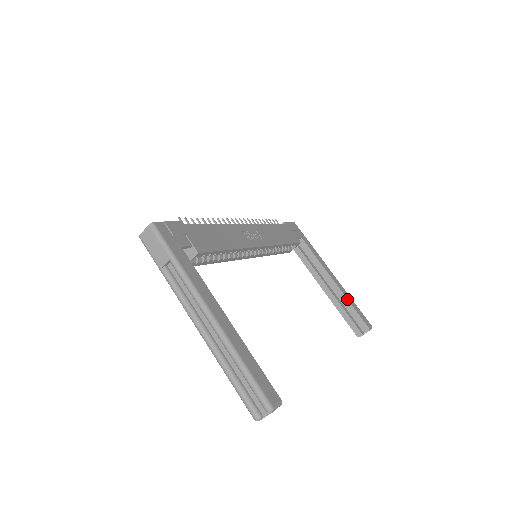
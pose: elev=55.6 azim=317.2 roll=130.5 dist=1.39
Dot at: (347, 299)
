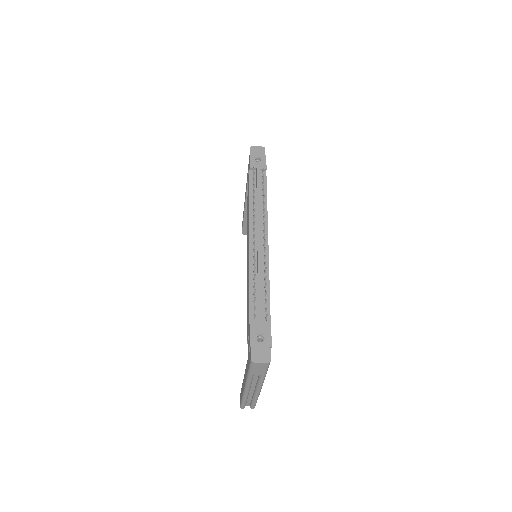
Dot at: occluded
